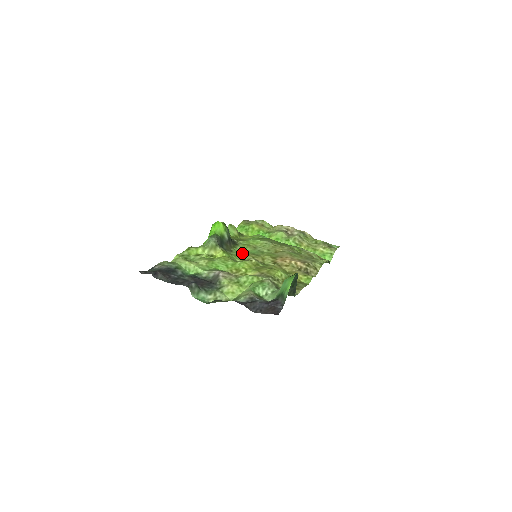
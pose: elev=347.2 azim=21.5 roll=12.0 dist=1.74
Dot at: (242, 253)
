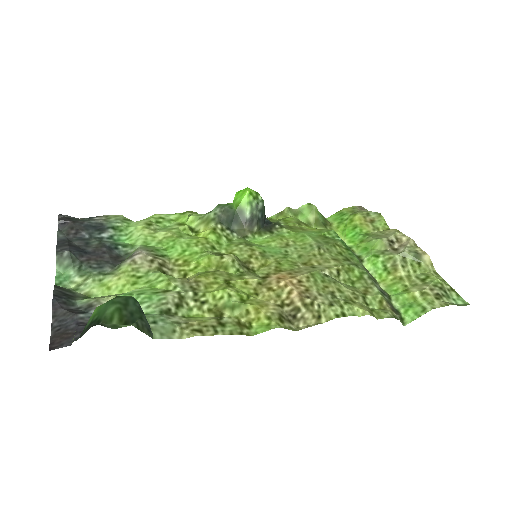
Dot at: (244, 244)
